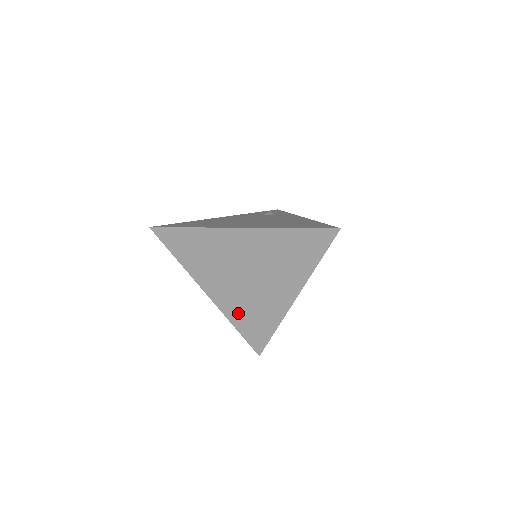
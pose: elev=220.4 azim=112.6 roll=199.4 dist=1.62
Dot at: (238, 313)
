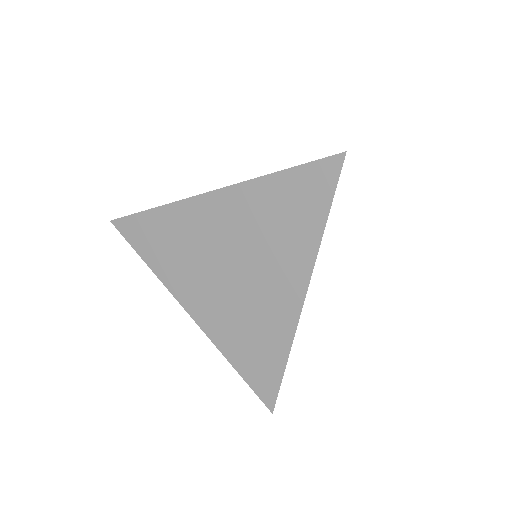
Dot at: (231, 337)
